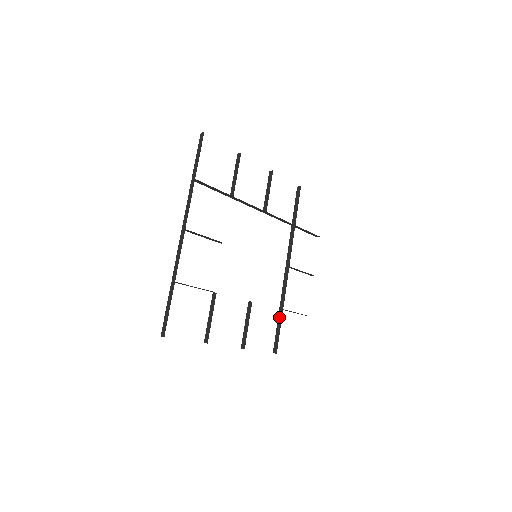
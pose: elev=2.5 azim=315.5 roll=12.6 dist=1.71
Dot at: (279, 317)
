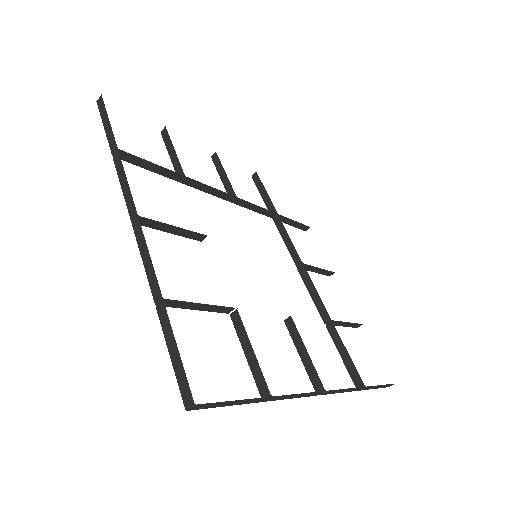
Dot at: (332, 334)
